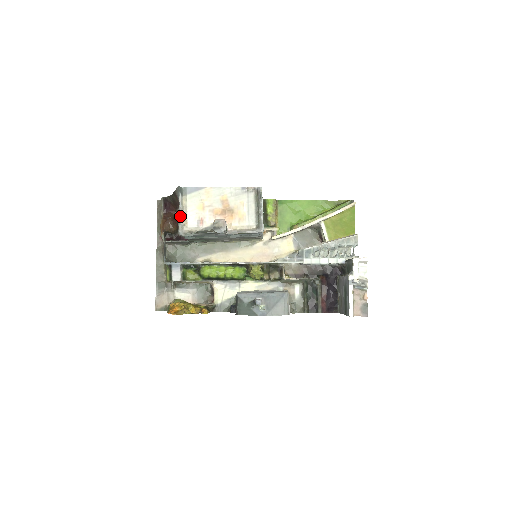
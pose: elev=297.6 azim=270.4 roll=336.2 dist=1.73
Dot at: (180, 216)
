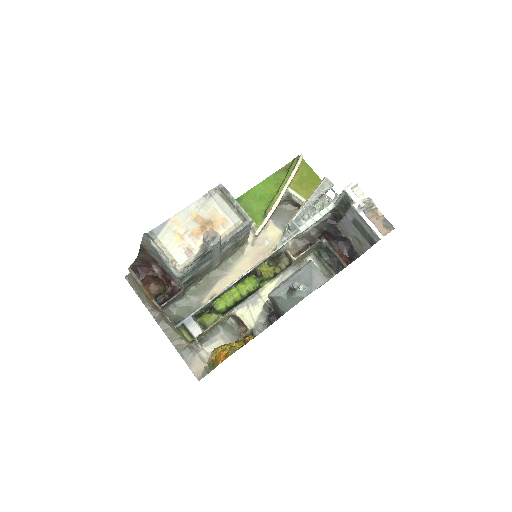
Dot at: (165, 260)
